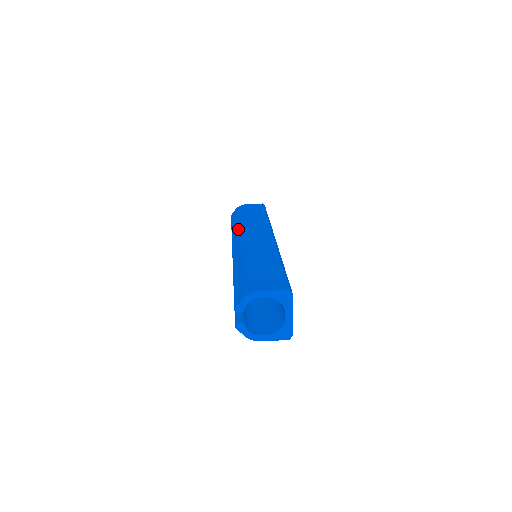
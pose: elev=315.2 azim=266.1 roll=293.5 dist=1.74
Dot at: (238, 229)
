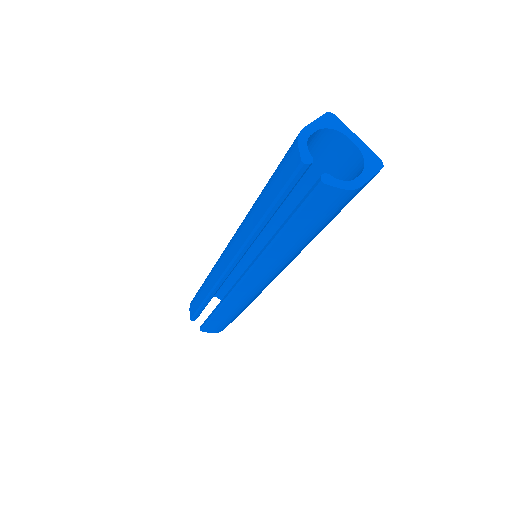
Dot at: (212, 271)
